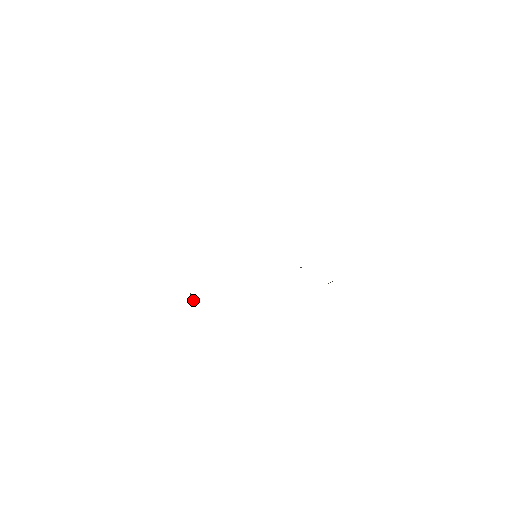
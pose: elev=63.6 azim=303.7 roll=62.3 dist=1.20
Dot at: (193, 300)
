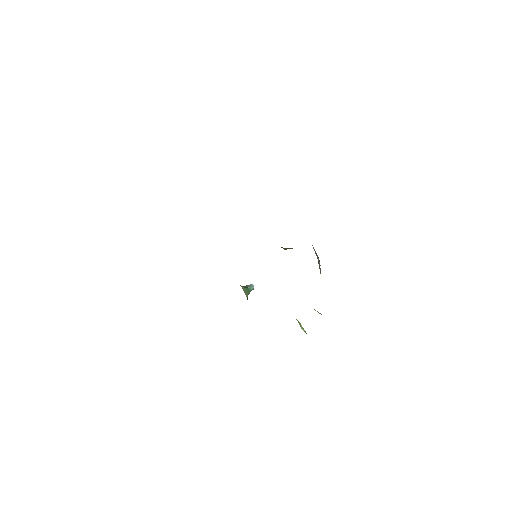
Dot at: (250, 289)
